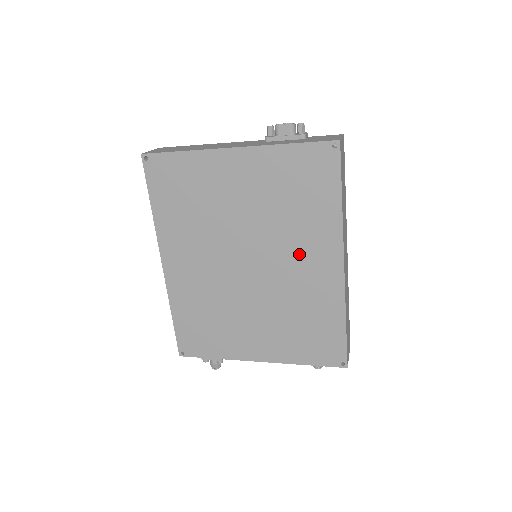
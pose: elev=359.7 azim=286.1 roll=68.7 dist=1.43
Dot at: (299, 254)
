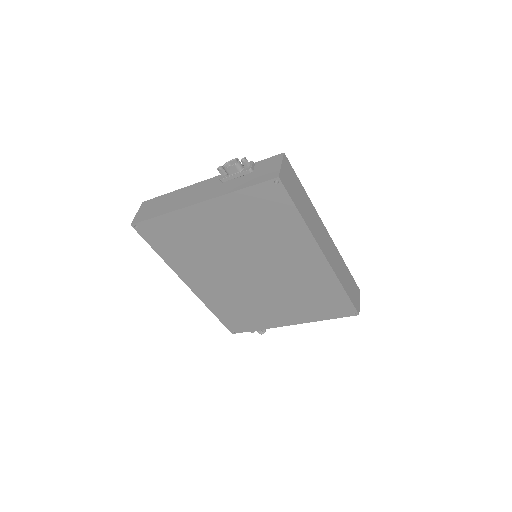
Dot at: (286, 257)
